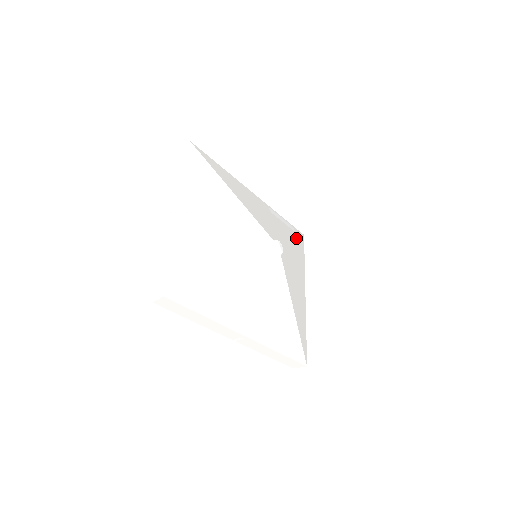
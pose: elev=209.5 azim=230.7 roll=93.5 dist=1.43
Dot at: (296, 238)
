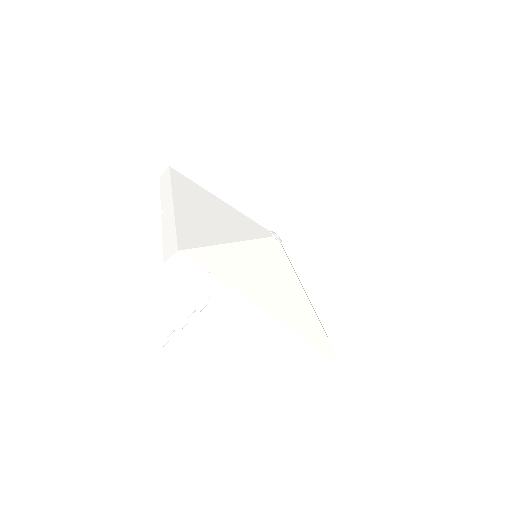
Dot at: occluded
